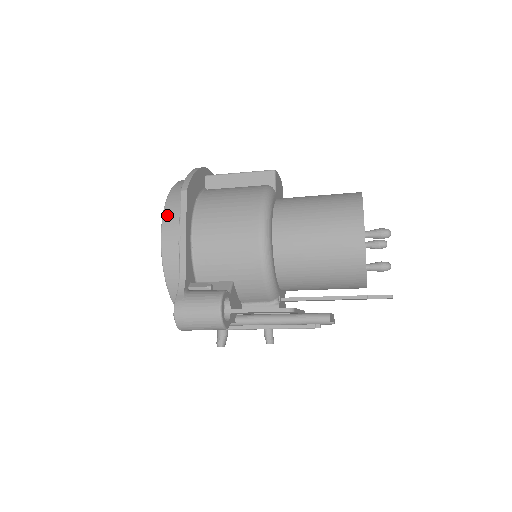
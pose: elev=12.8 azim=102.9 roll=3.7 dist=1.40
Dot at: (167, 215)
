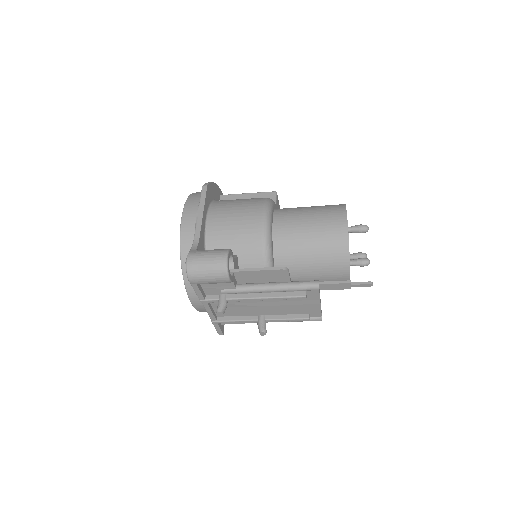
Dot at: (189, 202)
